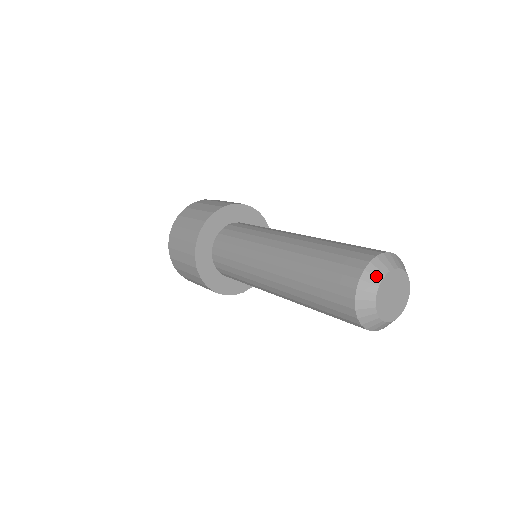
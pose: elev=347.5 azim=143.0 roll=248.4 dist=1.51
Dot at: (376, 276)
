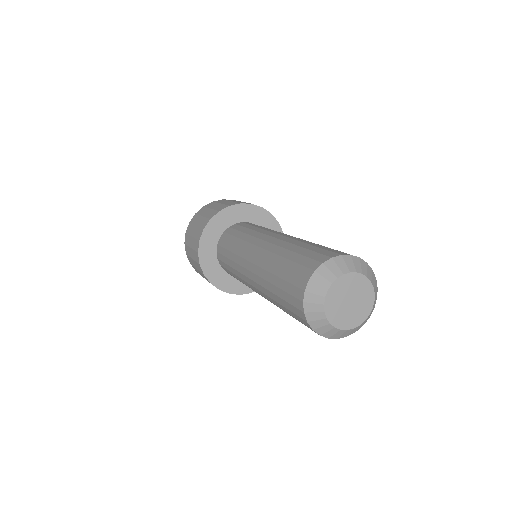
Dot at: (317, 303)
